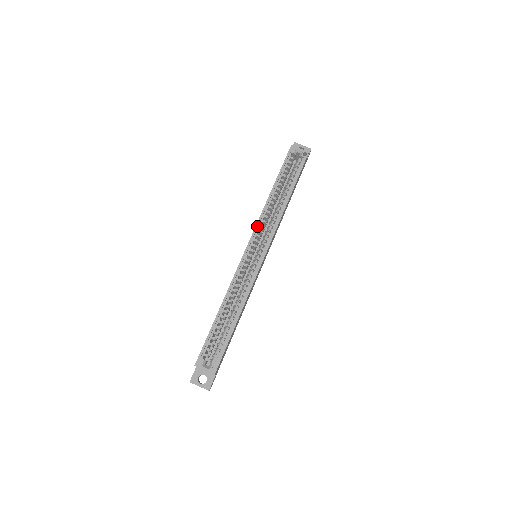
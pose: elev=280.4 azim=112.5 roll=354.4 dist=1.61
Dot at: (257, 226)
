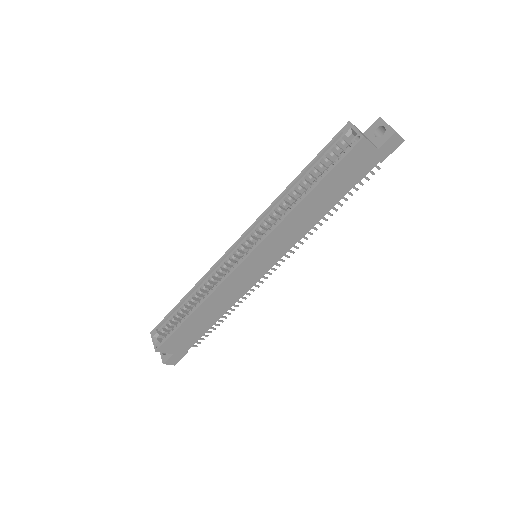
Dot at: (257, 220)
